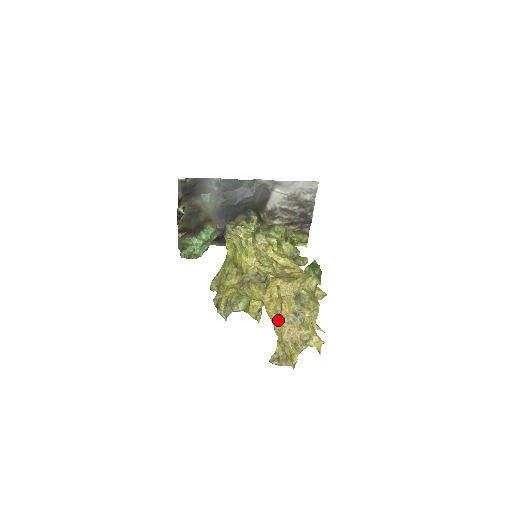
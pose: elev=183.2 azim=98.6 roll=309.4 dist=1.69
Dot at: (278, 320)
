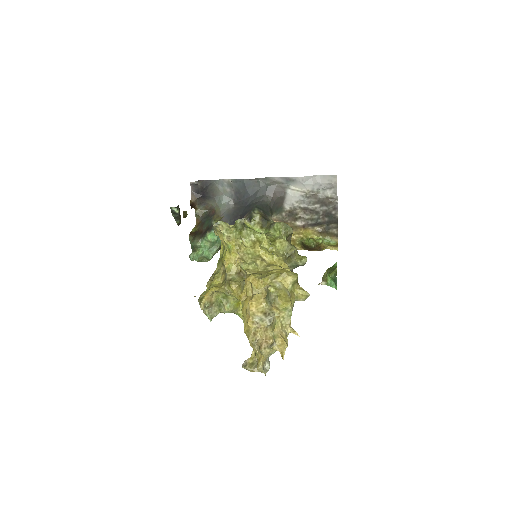
Dot at: (246, 320)
